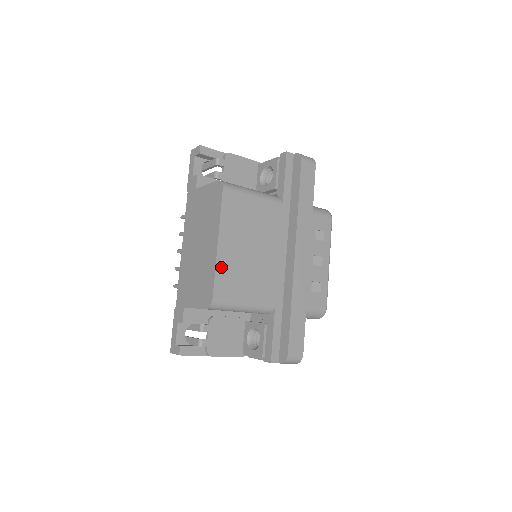
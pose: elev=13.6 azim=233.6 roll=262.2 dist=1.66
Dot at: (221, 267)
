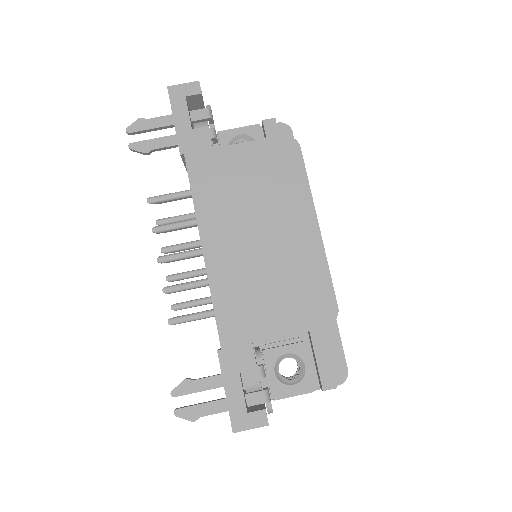
Dot at: occluded
